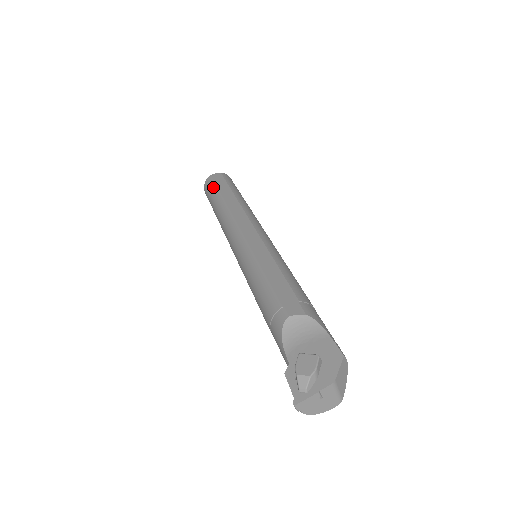
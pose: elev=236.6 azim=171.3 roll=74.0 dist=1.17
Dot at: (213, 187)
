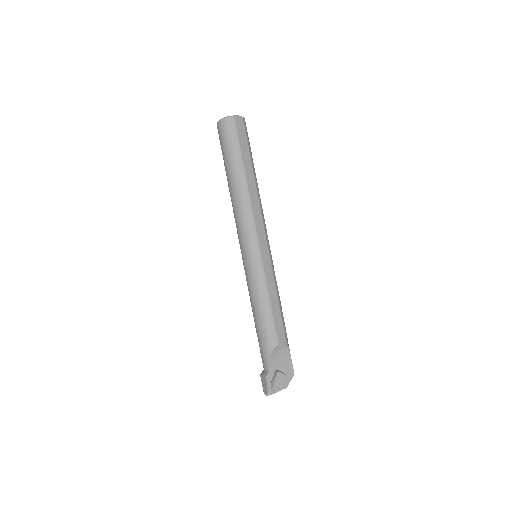
Dot at: (236, 143)
